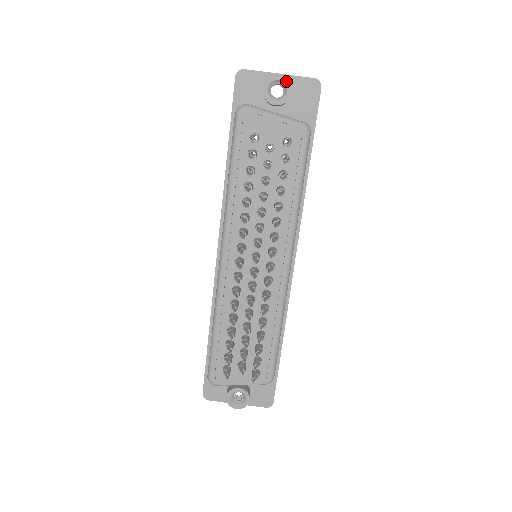
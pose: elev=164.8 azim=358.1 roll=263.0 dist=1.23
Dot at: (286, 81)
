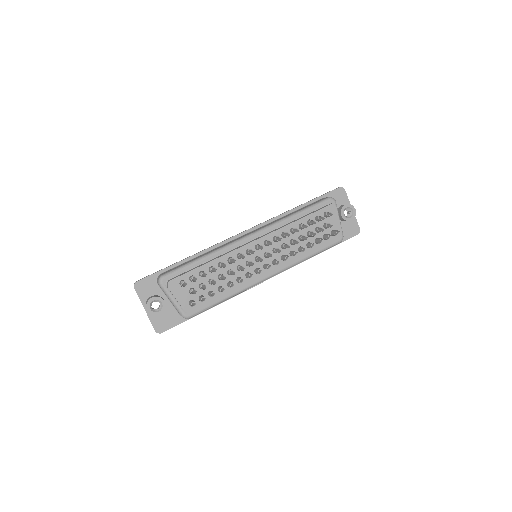
Dot at: (355, 214)
